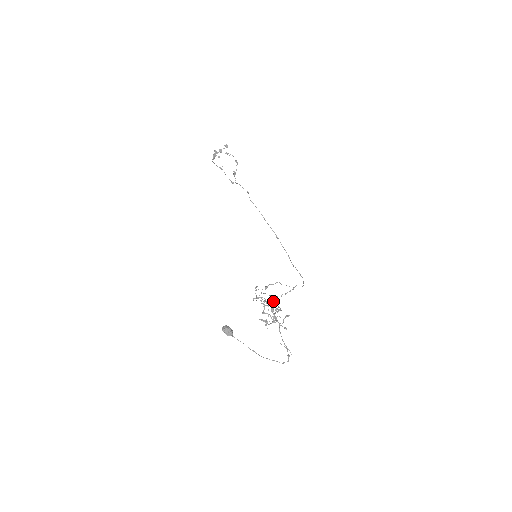
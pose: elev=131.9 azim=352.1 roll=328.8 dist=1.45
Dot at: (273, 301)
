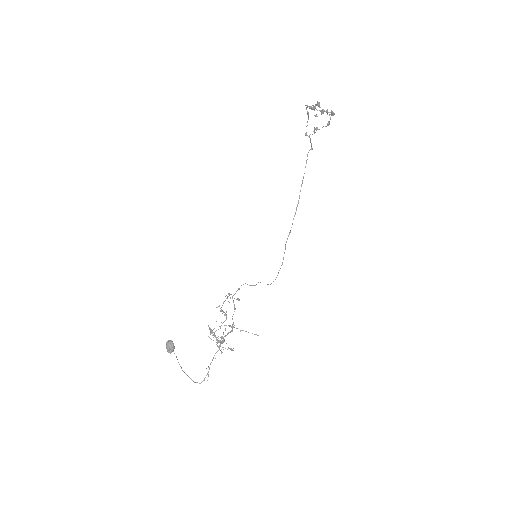
Dot at: (233, 314)
